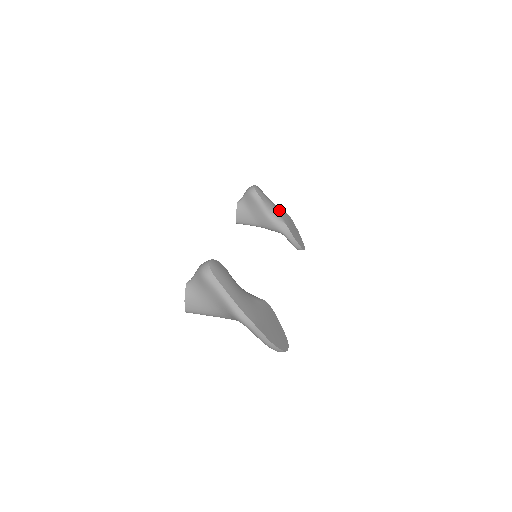
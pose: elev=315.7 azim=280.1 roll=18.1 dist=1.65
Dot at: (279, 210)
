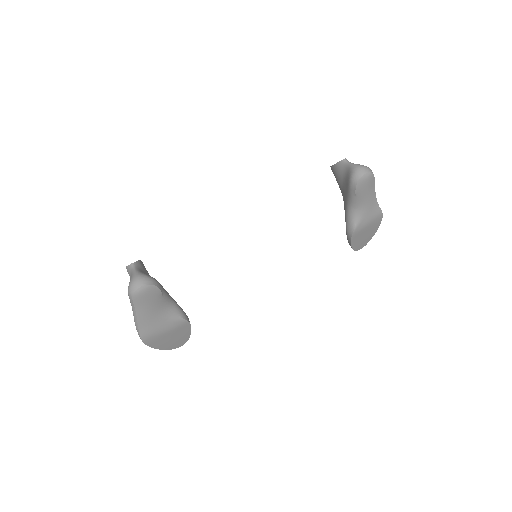
Dot at: (371, 209)
